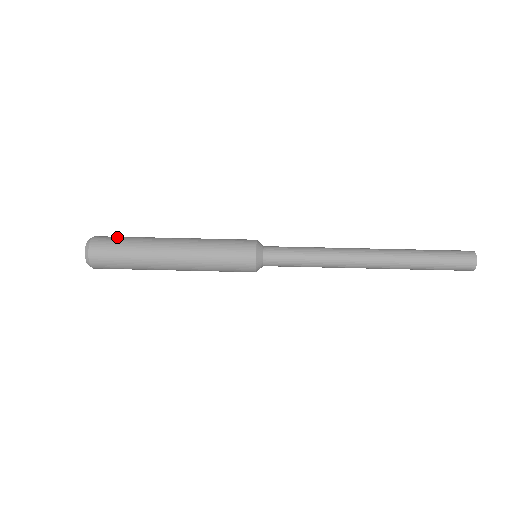
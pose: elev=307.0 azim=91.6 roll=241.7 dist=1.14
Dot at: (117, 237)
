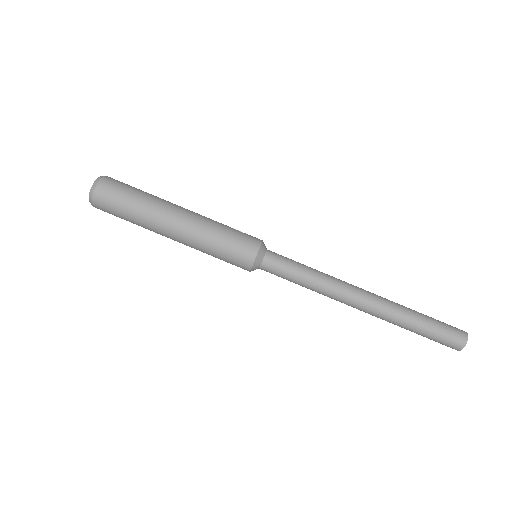
Dot at: (120, 194)
